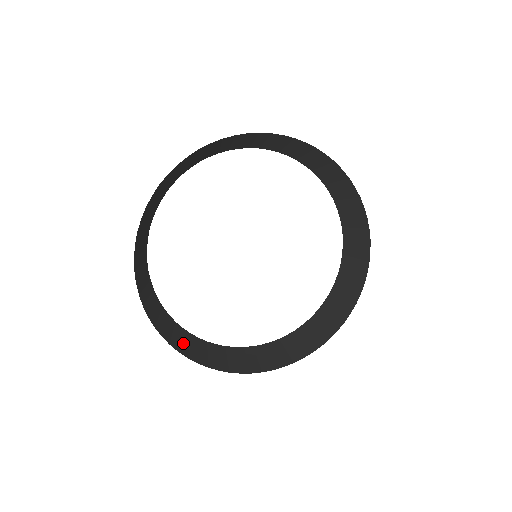
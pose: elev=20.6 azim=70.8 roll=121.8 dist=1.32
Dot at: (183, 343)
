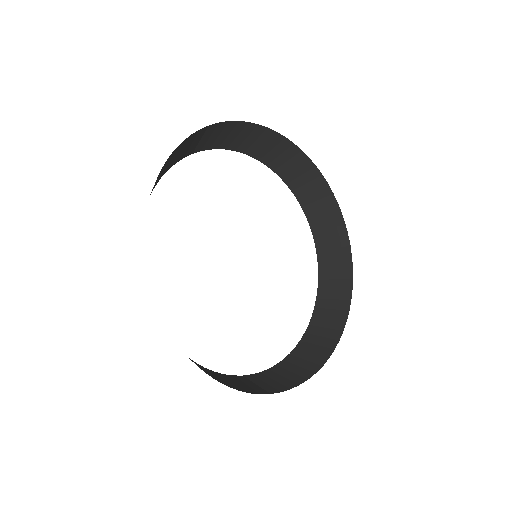
Dot at: occluded
